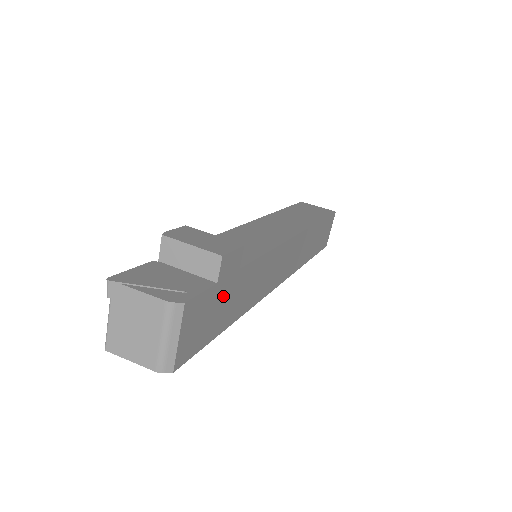
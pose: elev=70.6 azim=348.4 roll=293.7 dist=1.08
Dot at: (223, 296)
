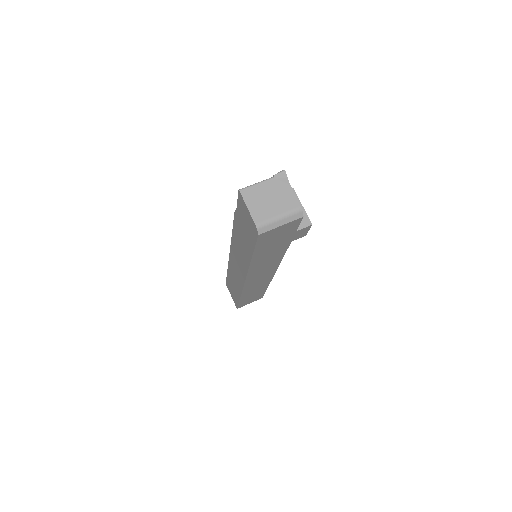
Dot at: (282, 241)
